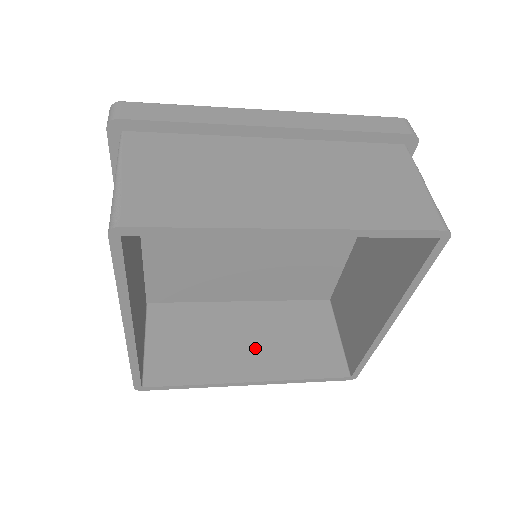
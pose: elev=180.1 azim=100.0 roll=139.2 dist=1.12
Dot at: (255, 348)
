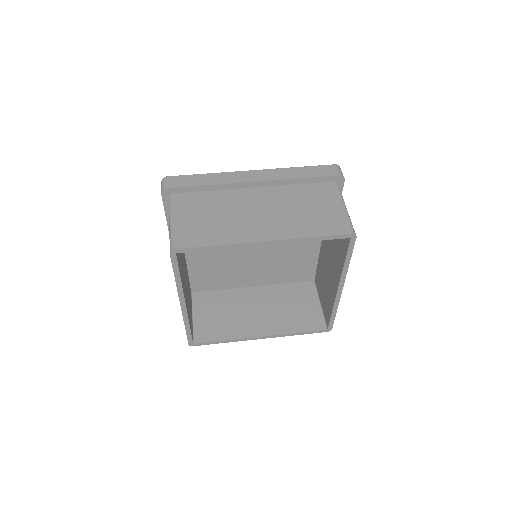
Dot at: (264, 316)
